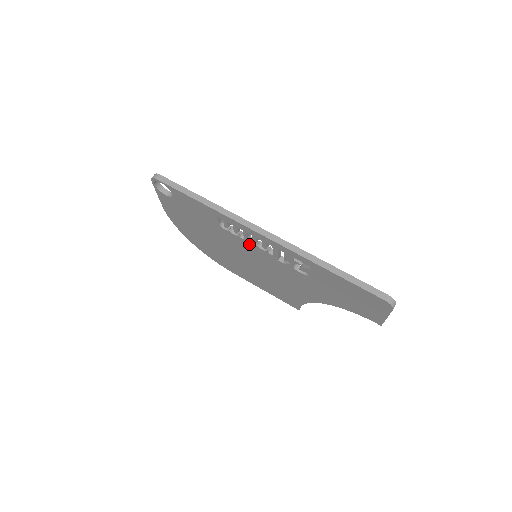
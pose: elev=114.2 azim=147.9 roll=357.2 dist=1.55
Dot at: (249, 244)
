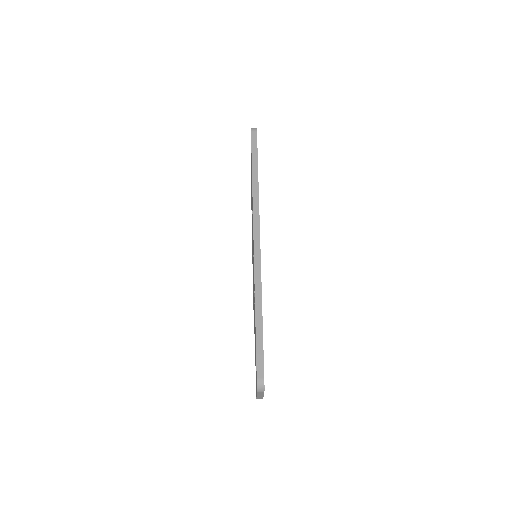
Dot at: occluded
